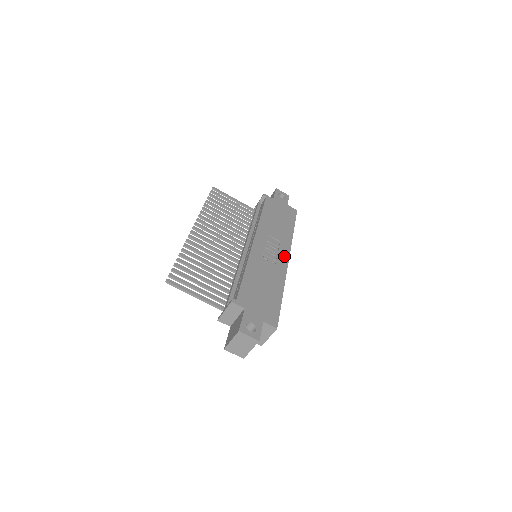
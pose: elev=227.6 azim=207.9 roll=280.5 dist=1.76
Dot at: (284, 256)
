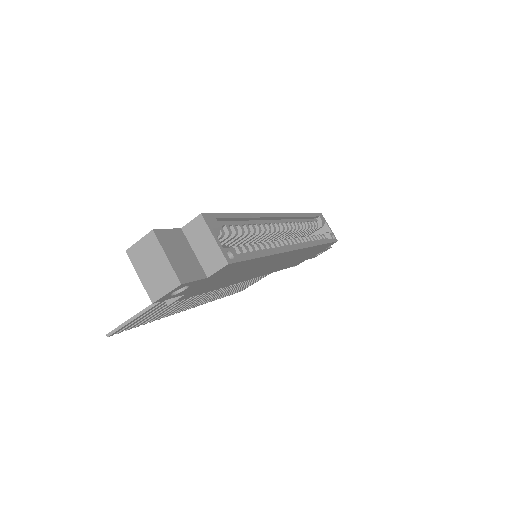
Dot at: occluded
